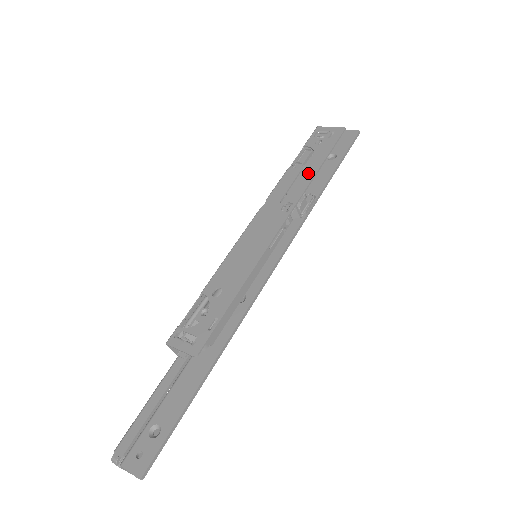
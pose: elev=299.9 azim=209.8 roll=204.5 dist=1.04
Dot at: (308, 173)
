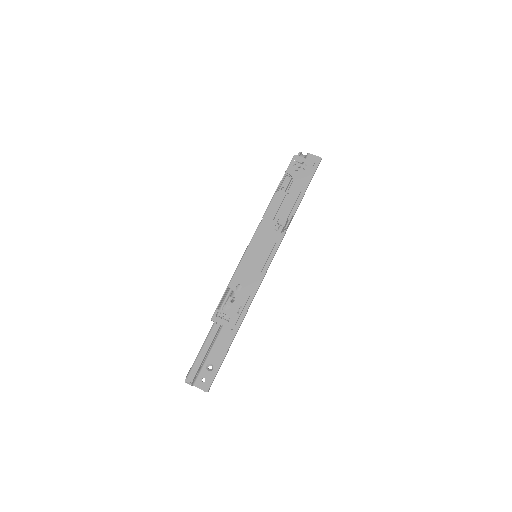
Dot at: (290, 200)
